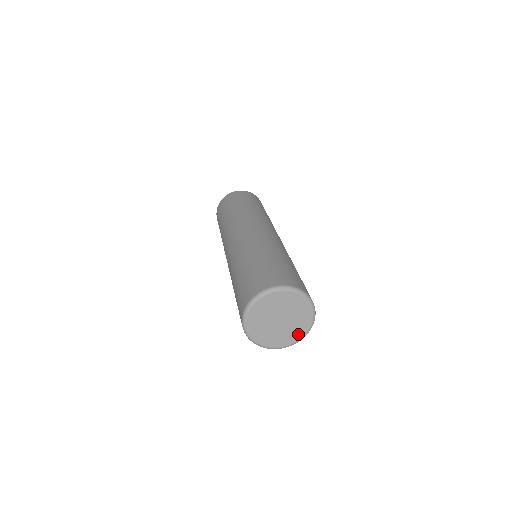
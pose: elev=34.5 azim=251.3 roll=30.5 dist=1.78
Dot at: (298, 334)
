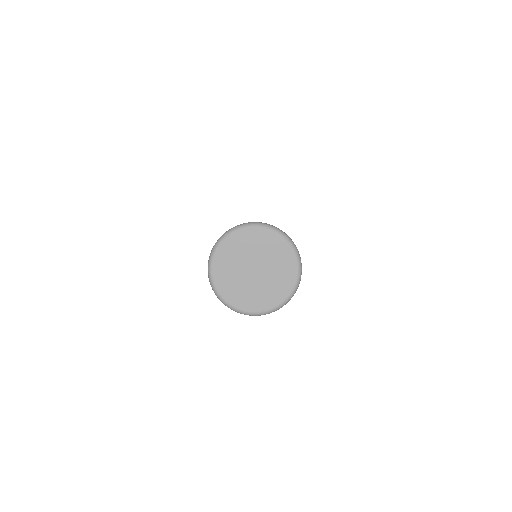
Dot at: (285, 286)
